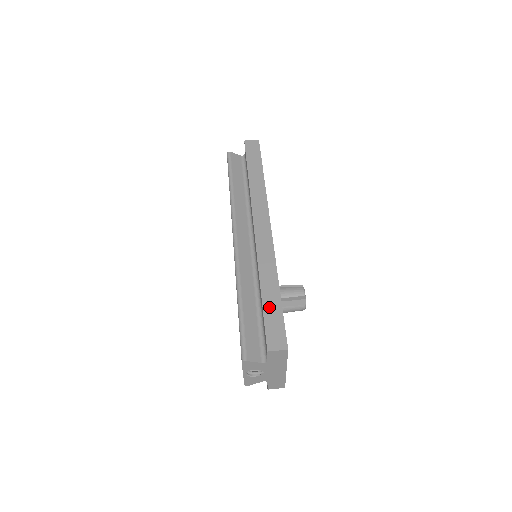
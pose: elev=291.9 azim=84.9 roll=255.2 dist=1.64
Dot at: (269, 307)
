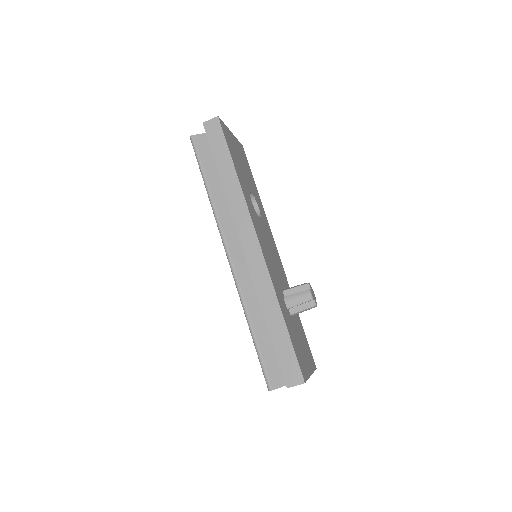
Dot at: (278, 342)
